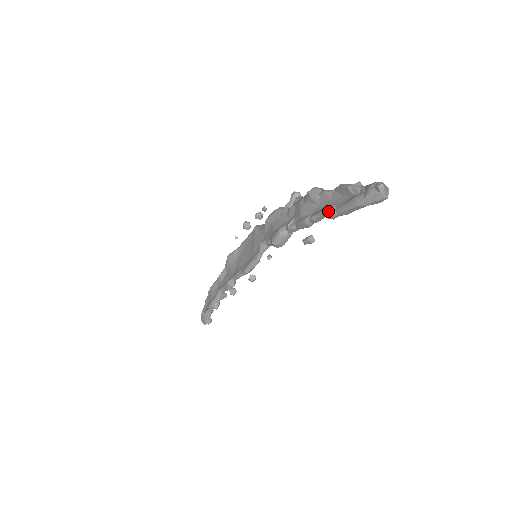
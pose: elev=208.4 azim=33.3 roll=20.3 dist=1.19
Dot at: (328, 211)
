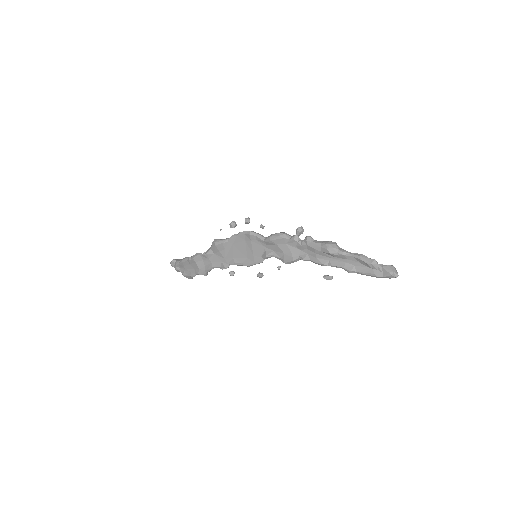
Dot at: (351, 272)
